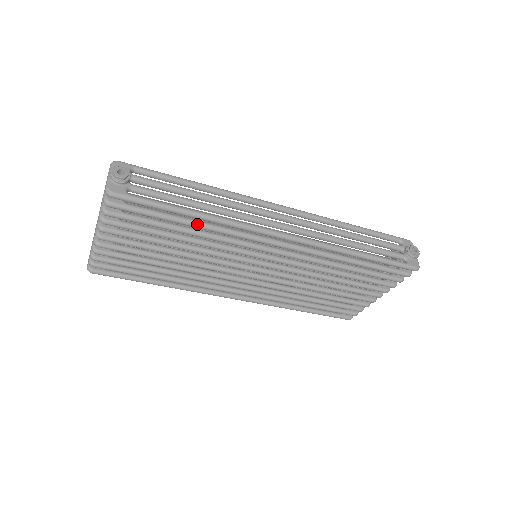
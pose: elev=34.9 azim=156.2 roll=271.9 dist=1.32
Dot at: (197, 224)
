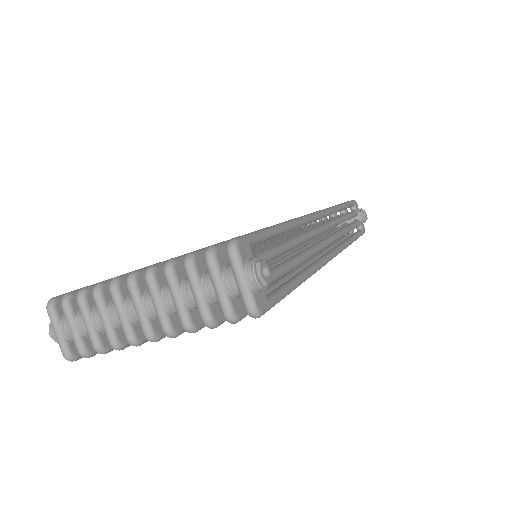
Dot at: occluded
